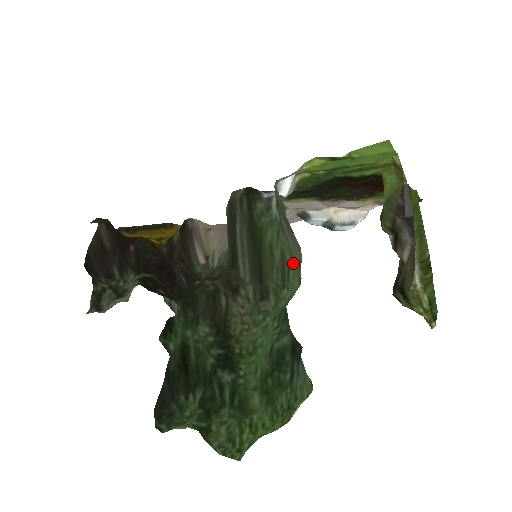
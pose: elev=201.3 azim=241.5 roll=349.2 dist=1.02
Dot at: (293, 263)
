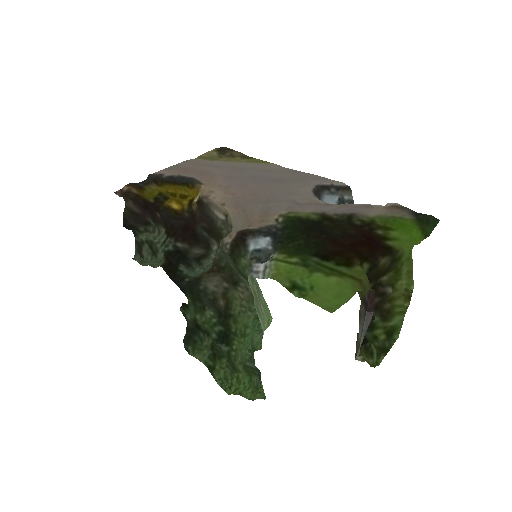
Dot at: (268, 311)
